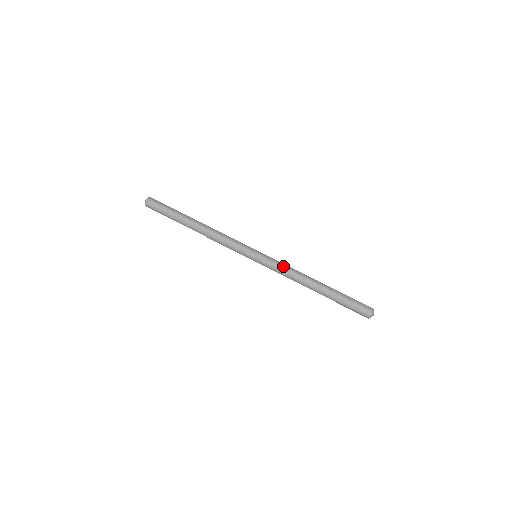
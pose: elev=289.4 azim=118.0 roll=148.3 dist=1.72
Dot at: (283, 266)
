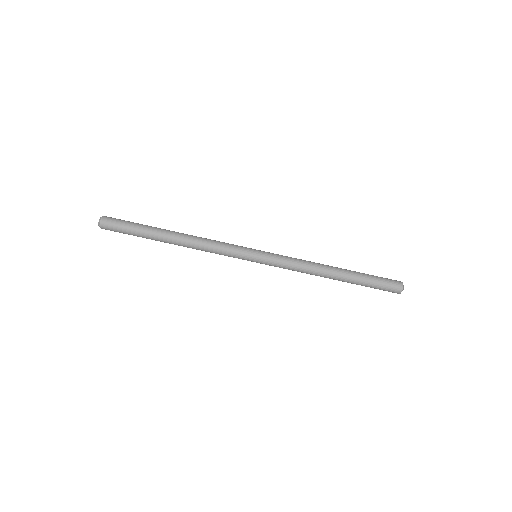
Dot at: (290, 266)
